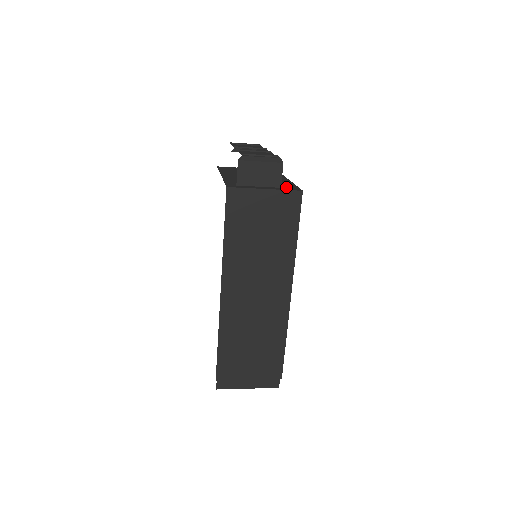
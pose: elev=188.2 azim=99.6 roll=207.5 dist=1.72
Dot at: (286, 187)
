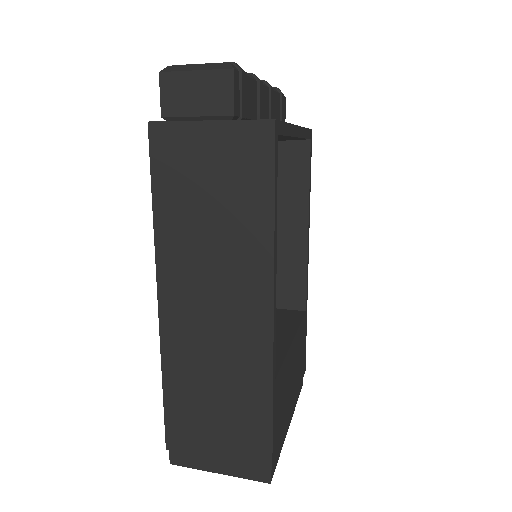
Dot at: occluded
